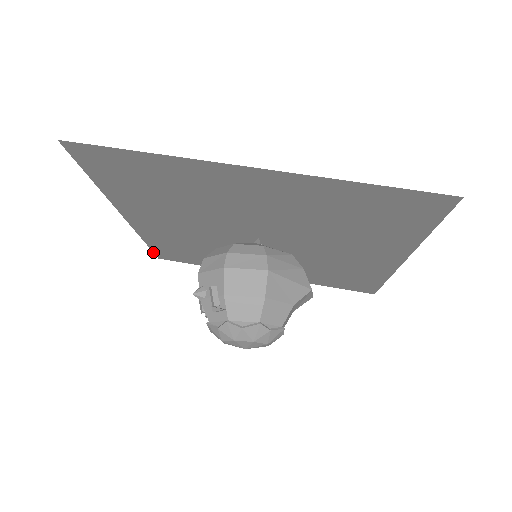
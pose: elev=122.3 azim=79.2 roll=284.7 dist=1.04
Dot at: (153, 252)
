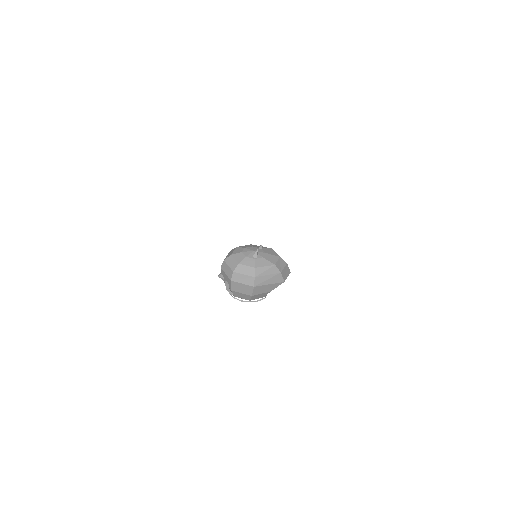
Dot at: occluded
